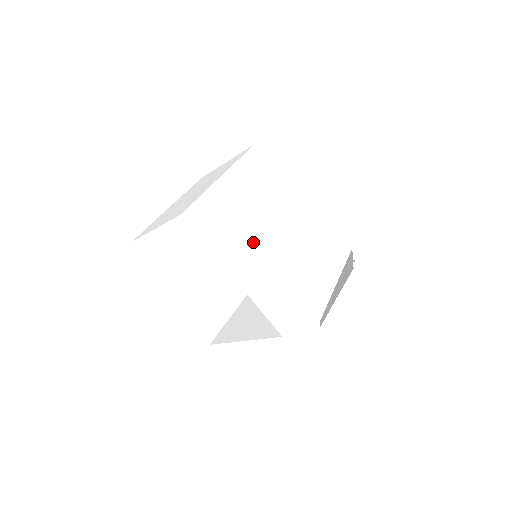
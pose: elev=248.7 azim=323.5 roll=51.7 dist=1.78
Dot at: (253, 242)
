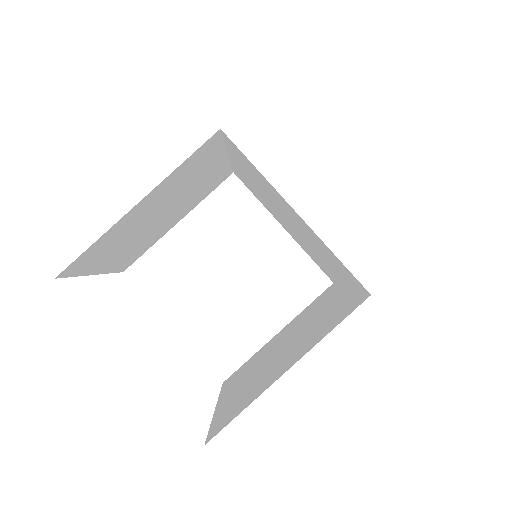
Dot at: occluded
